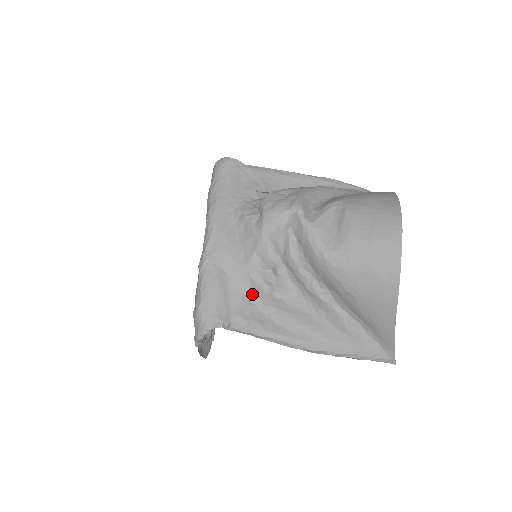
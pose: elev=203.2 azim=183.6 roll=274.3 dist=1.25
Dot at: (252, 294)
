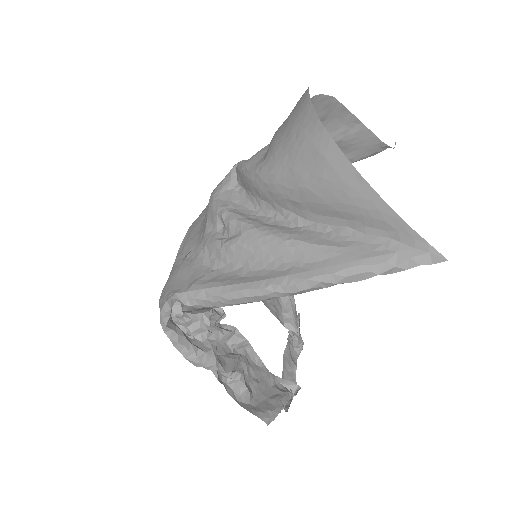
Dot at: (212, 261)
